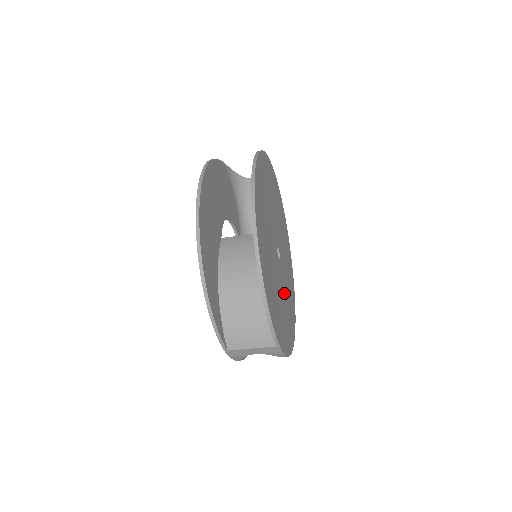
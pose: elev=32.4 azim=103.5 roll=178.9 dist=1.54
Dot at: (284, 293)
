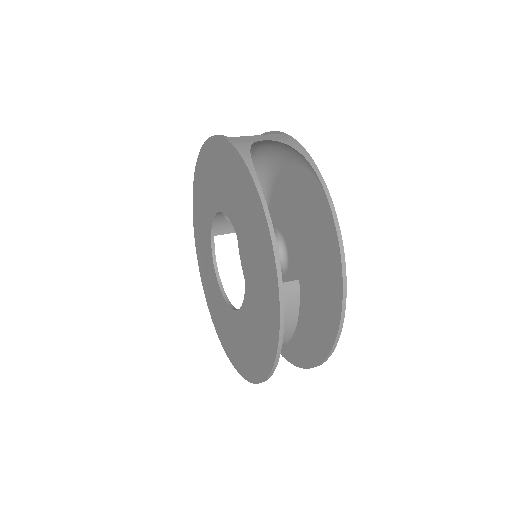
Dot at: occluded
